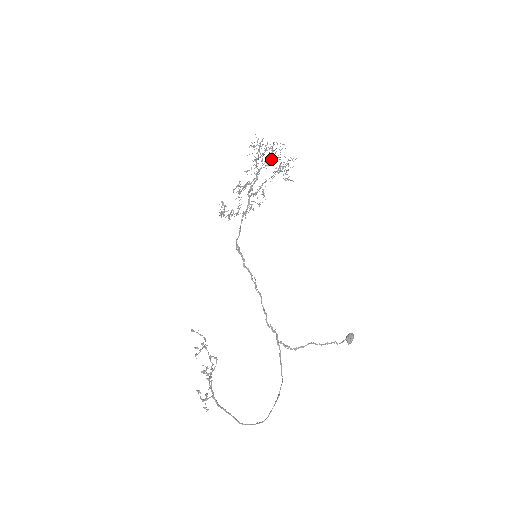
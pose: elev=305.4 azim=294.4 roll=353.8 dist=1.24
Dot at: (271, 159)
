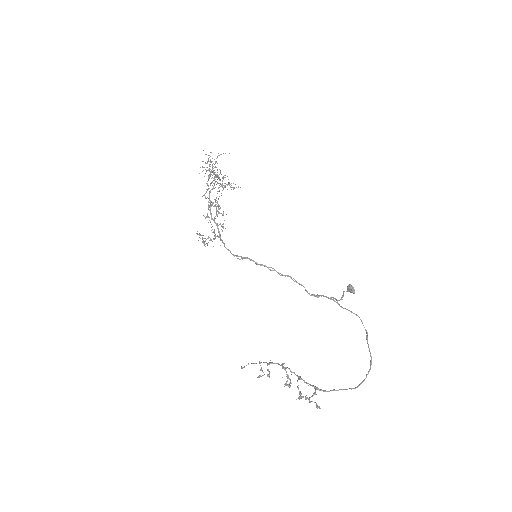
Dot at: (212, 181)
